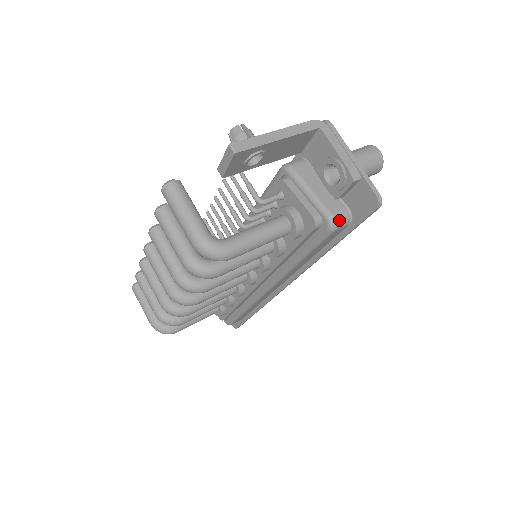
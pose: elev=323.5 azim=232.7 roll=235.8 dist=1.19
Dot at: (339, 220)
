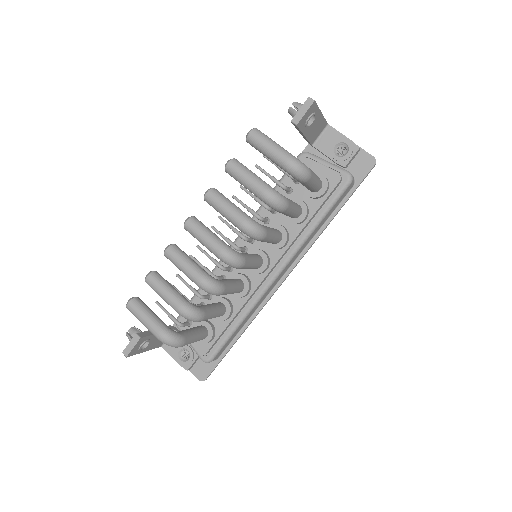
Dot at: (352, 176)
